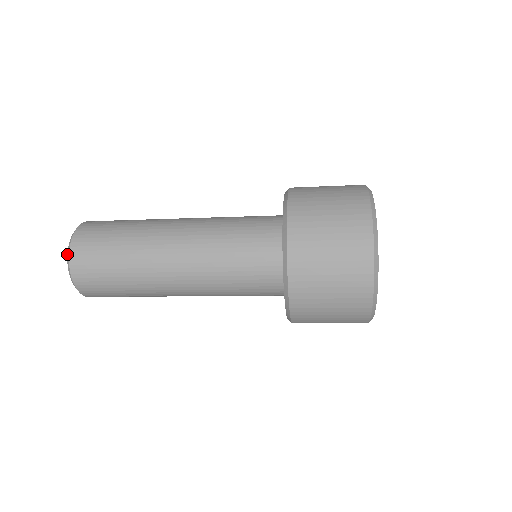
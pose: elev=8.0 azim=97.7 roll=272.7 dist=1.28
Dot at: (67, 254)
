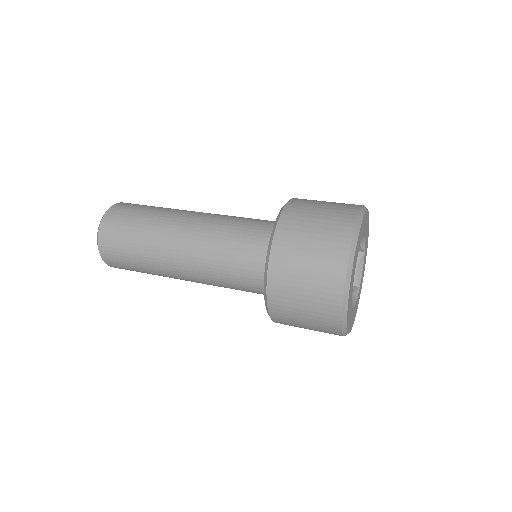
Dot at: (98, 249)
